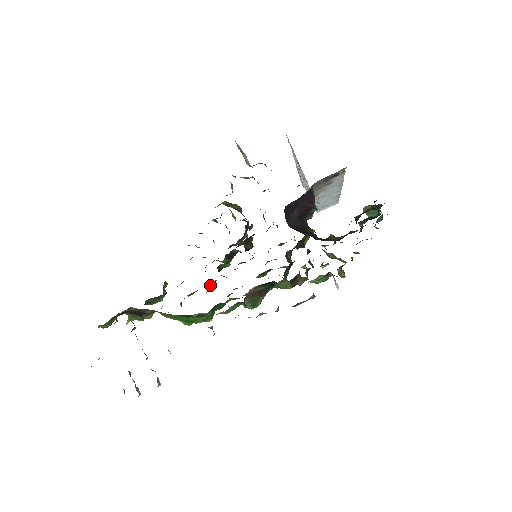
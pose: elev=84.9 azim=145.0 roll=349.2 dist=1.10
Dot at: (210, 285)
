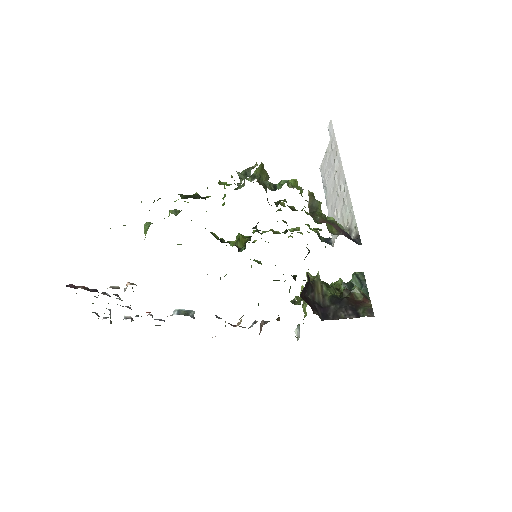
Dot at: occluded
